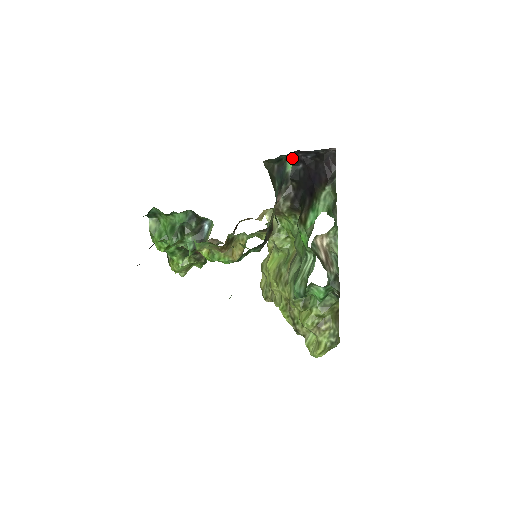
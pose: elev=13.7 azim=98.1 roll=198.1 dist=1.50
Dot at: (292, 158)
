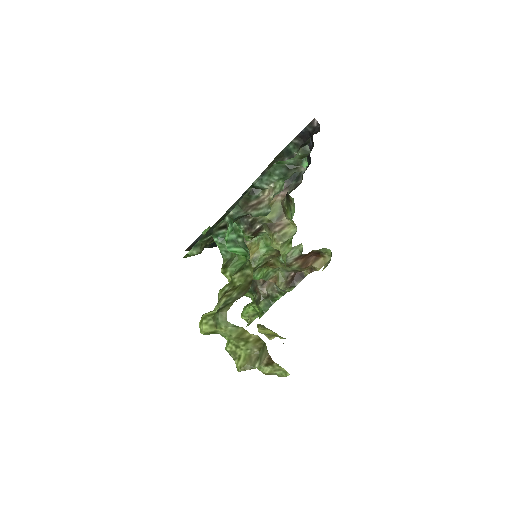
Dot at: (307, 157)
